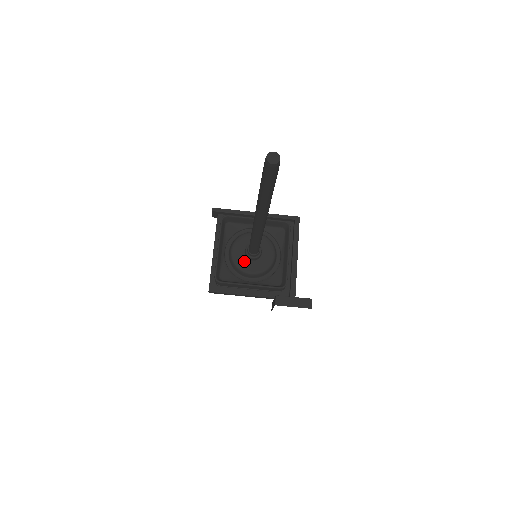
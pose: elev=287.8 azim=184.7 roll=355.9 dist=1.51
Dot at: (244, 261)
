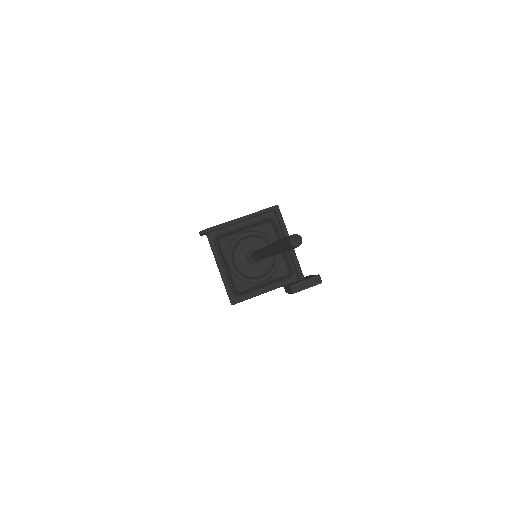
Dot at: (250, 268)
